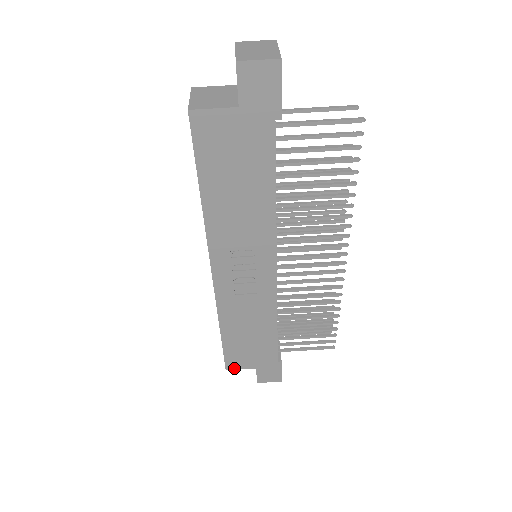
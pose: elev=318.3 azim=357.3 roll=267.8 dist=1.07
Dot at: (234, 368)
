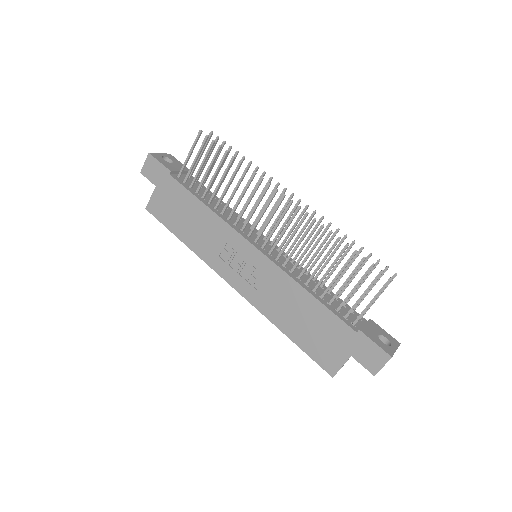
Dot at: (336, 370)
